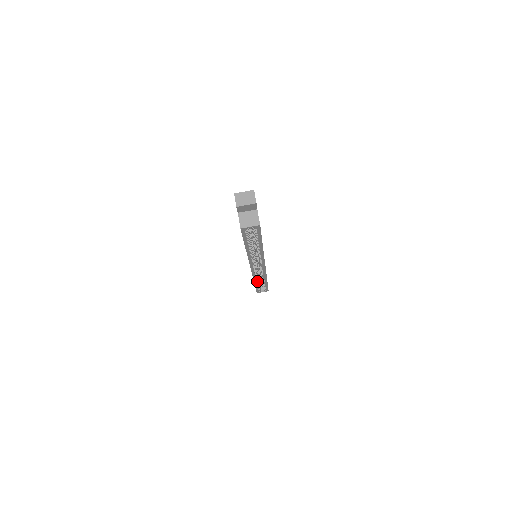
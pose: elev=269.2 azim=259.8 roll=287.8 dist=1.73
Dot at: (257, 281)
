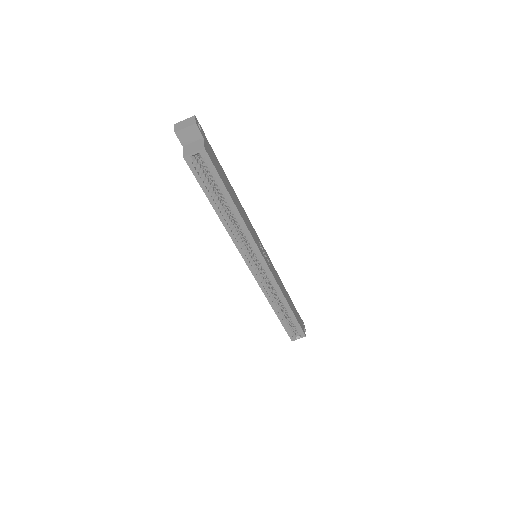
Dot at: (276, 307)
